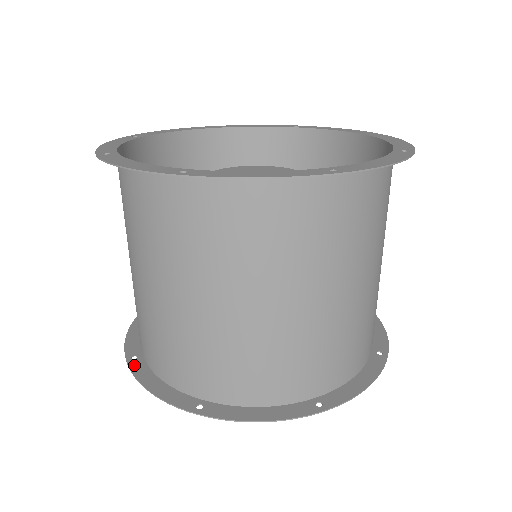
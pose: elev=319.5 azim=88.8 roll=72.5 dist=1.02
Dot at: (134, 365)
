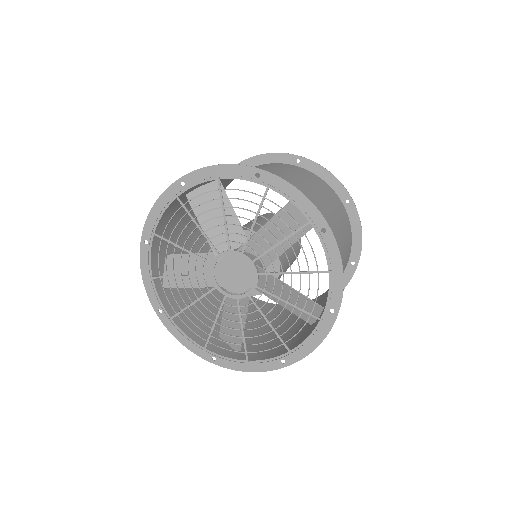
Dot at: (146, 232)
